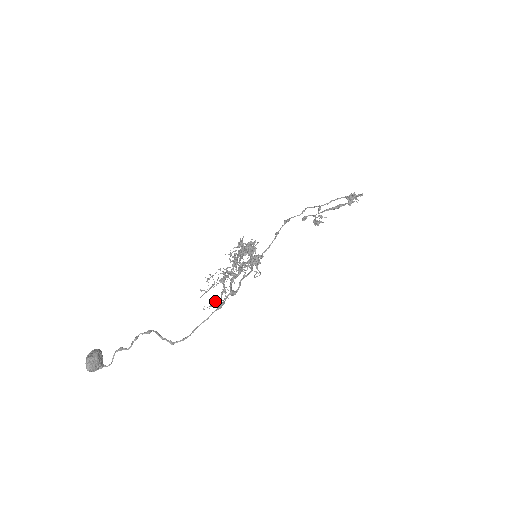
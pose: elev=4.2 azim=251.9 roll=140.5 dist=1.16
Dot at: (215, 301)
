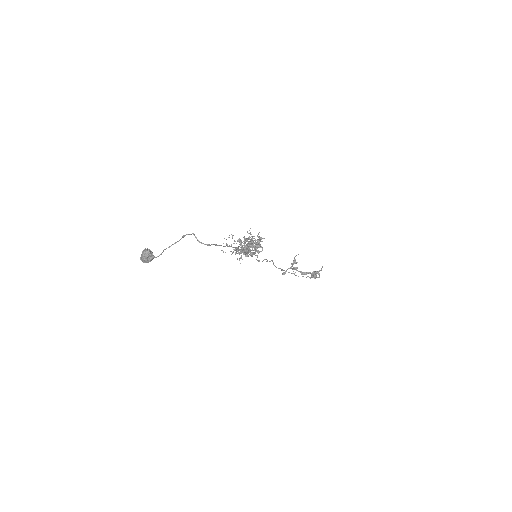
Dot at: (233, 252)
